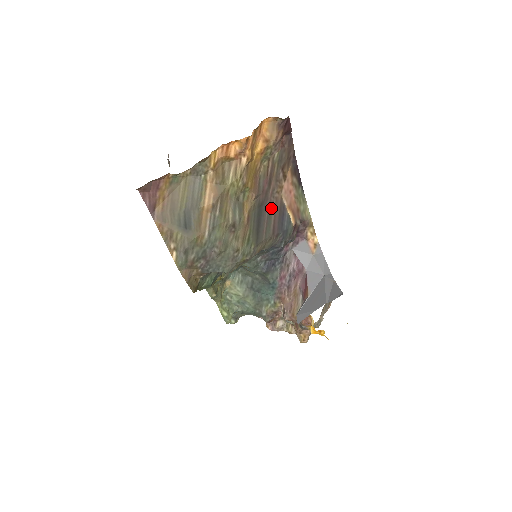
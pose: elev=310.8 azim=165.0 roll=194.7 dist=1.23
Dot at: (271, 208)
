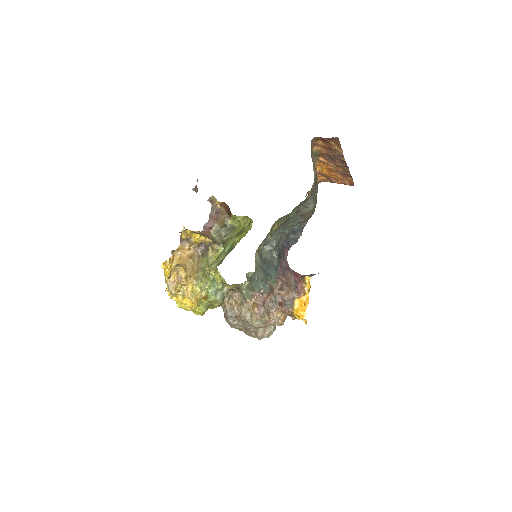
Dot at: occluded
